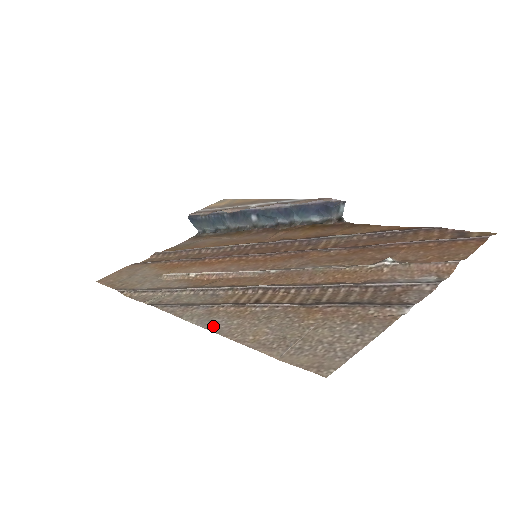
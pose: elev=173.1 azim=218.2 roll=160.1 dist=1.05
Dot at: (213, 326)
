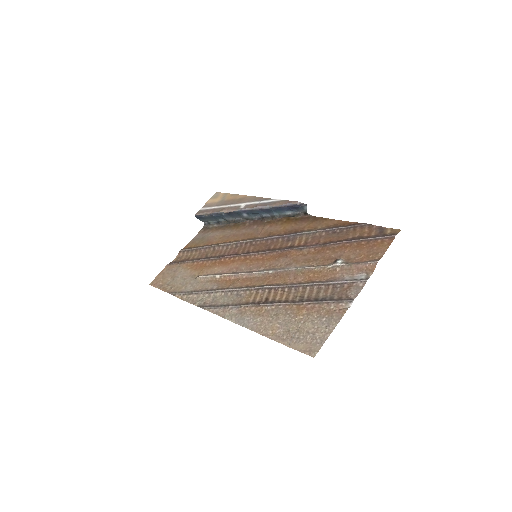
Dot at: (246, 324)
